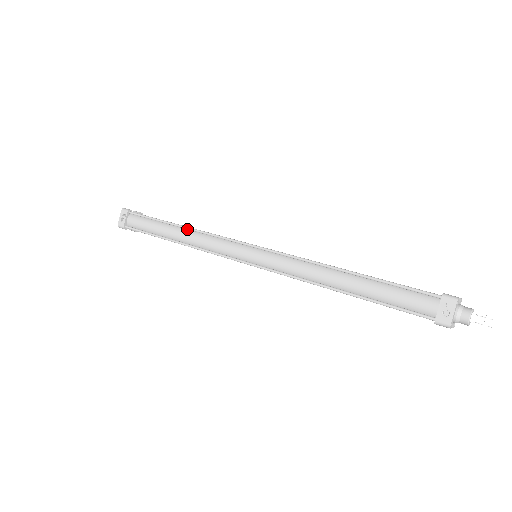
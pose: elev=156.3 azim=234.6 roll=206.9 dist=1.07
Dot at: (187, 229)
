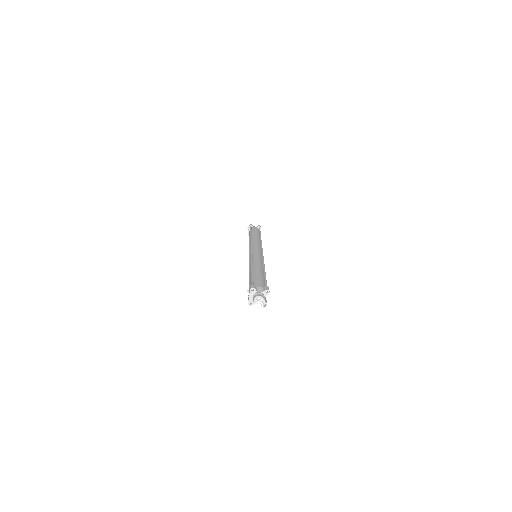
Dot at: (252, 238)
